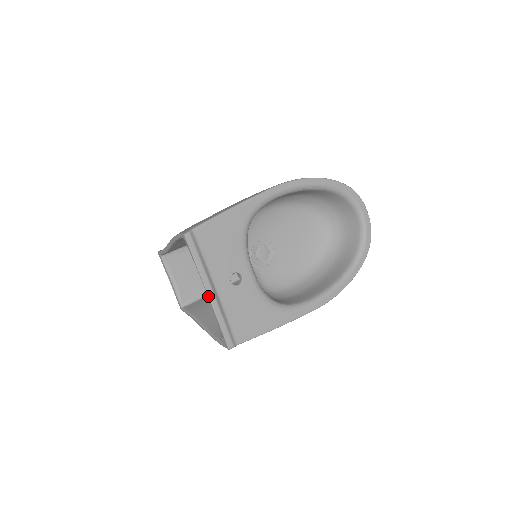
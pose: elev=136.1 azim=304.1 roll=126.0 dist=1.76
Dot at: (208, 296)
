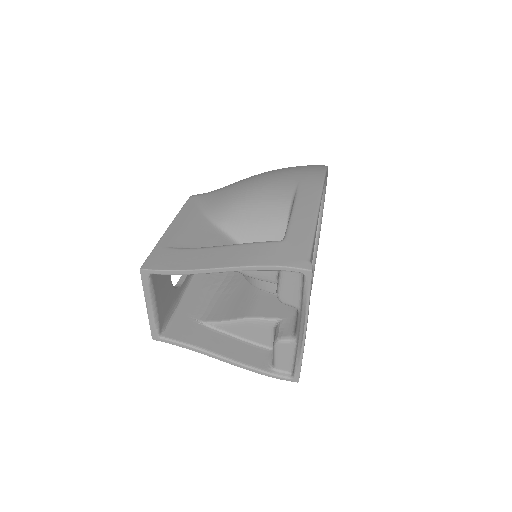
Dot at: (305, 335)
